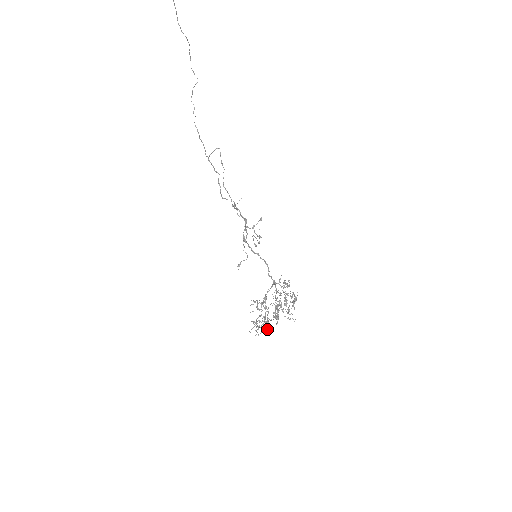
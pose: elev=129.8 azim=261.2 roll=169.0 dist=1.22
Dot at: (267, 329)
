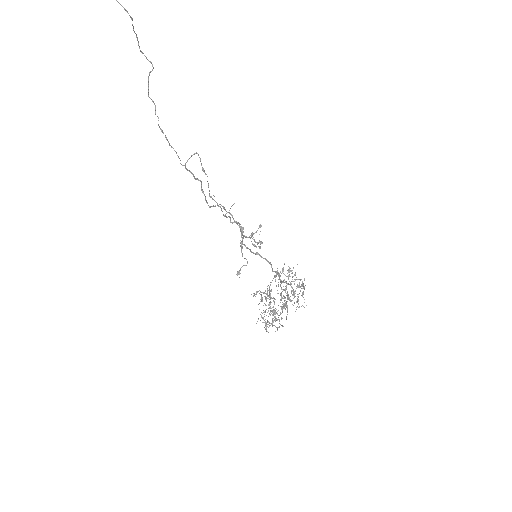
Dot at: (278, 327)
